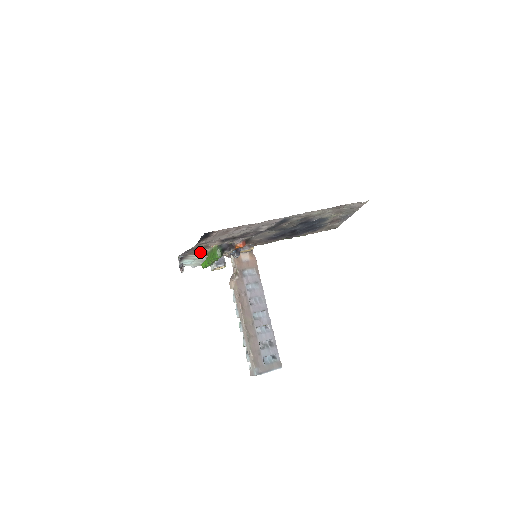
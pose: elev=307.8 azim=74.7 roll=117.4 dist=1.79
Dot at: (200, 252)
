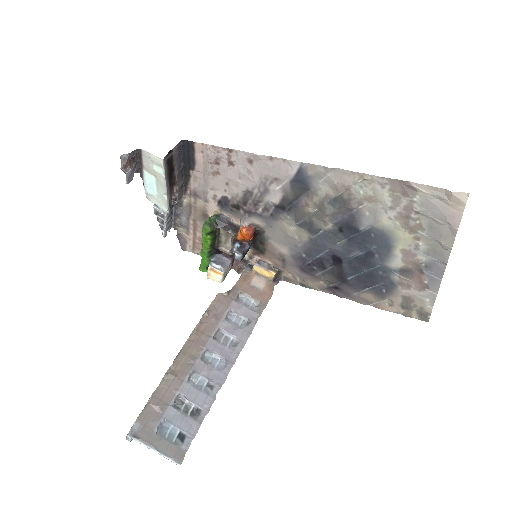
Dot at: occluded
